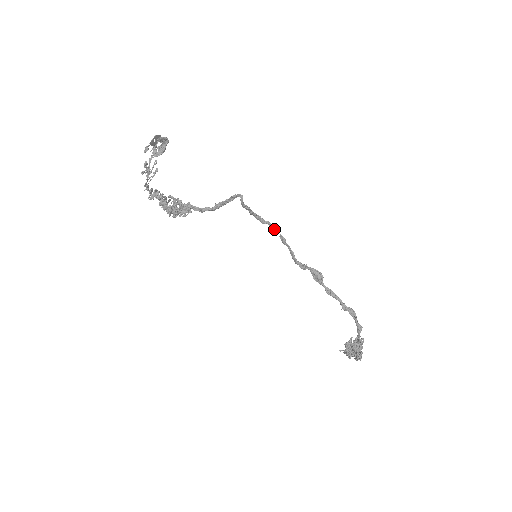
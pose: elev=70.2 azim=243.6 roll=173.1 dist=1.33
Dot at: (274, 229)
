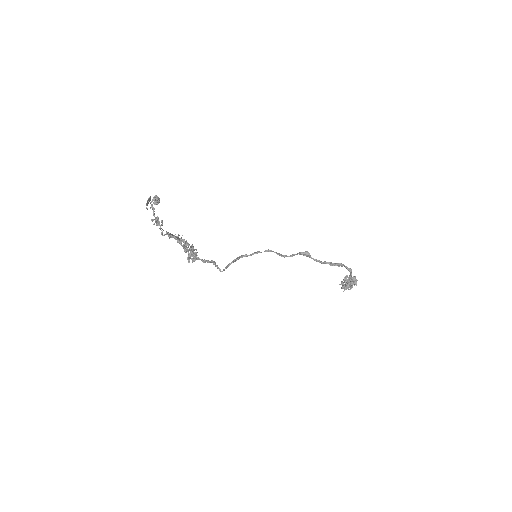
Dot at: (257, 253)
